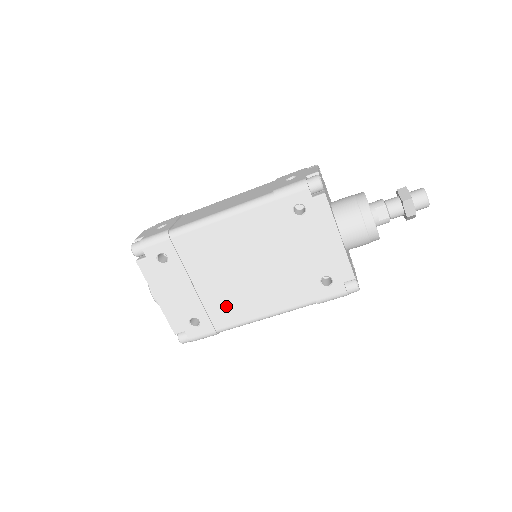
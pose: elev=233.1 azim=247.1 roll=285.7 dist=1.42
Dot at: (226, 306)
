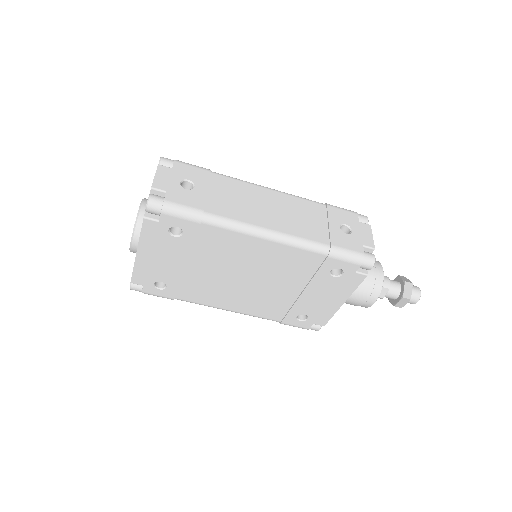
Dot at: (202, 290)
